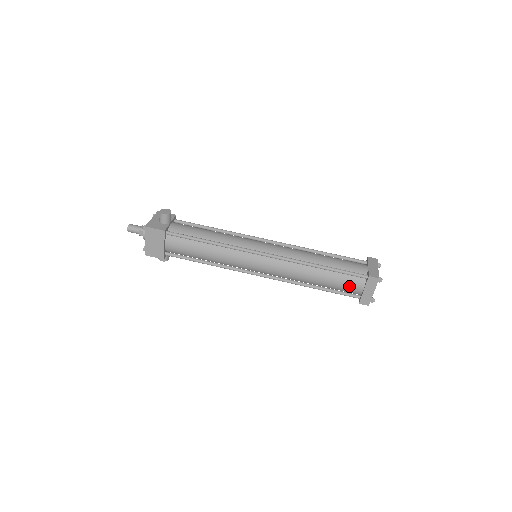
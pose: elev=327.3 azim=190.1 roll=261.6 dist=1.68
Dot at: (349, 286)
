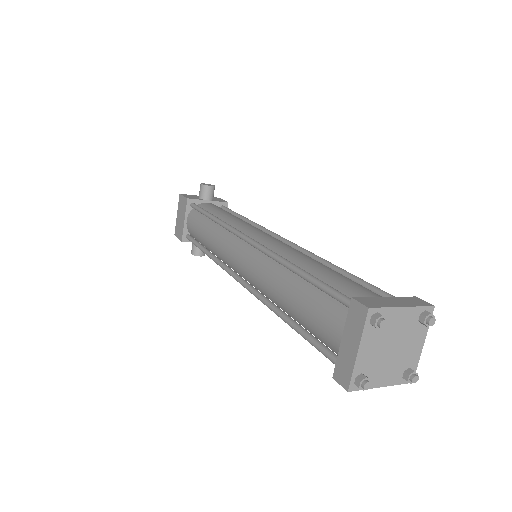
Dot at: (324, 324)
